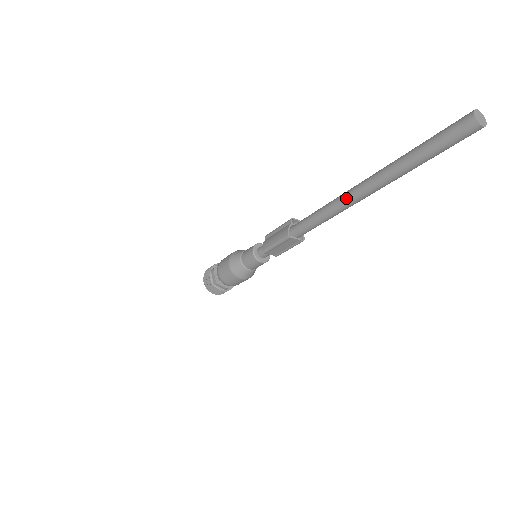
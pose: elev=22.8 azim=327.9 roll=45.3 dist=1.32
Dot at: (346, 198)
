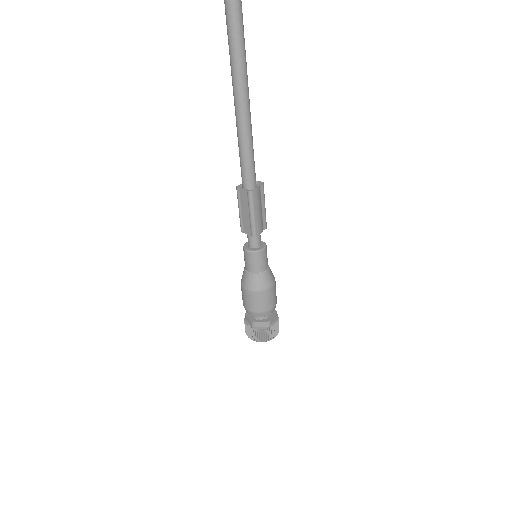
Dot at: (234, 98)
